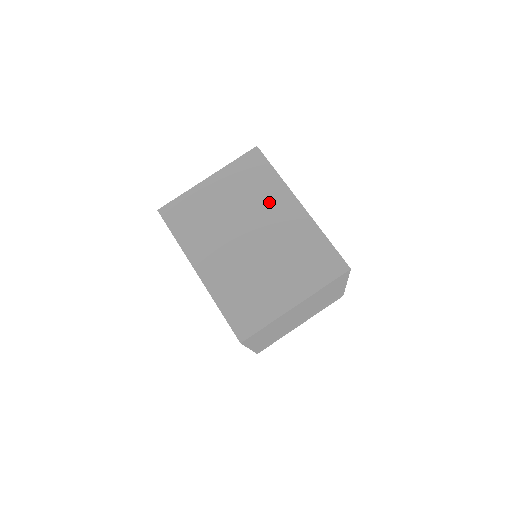
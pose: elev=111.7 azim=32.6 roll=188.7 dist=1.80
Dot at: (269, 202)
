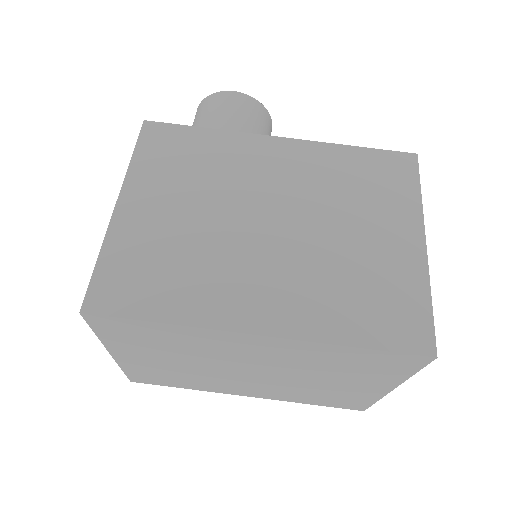
Dot at: (214, 348)
